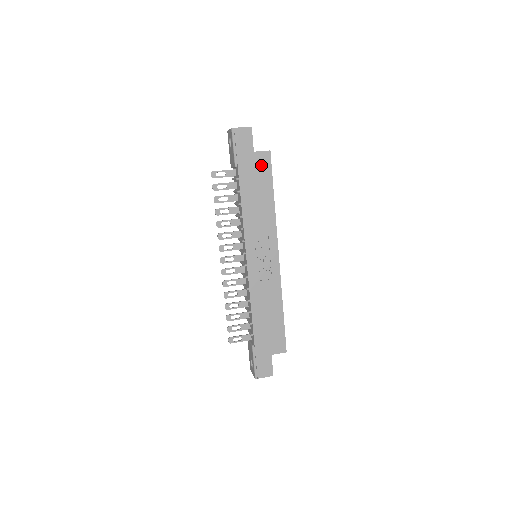
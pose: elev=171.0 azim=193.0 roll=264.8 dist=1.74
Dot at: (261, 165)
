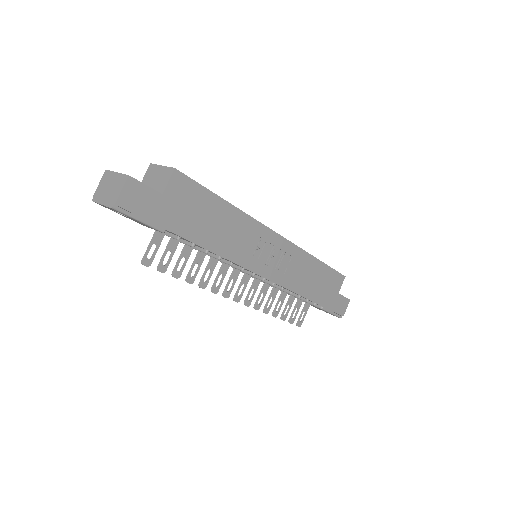
Dot at: (184, 195)
